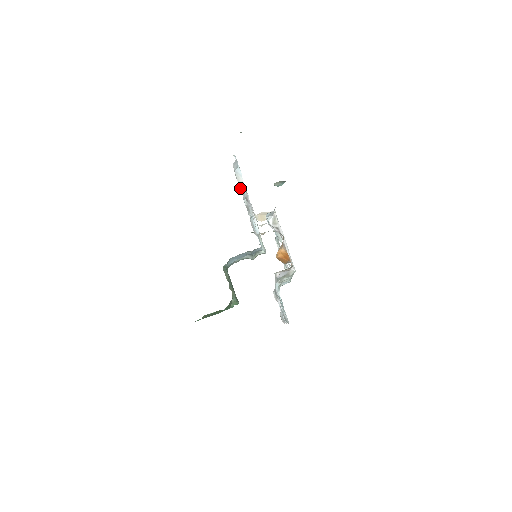
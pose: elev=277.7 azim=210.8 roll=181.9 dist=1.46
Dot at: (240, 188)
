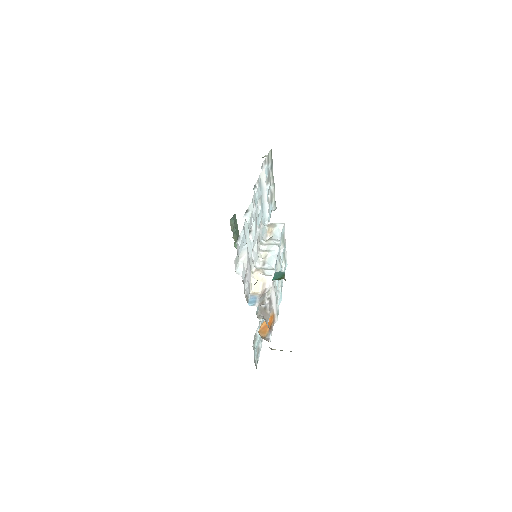
Dot at: occluded
